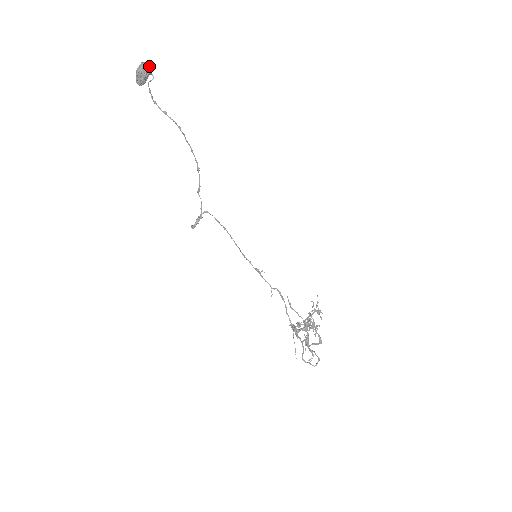
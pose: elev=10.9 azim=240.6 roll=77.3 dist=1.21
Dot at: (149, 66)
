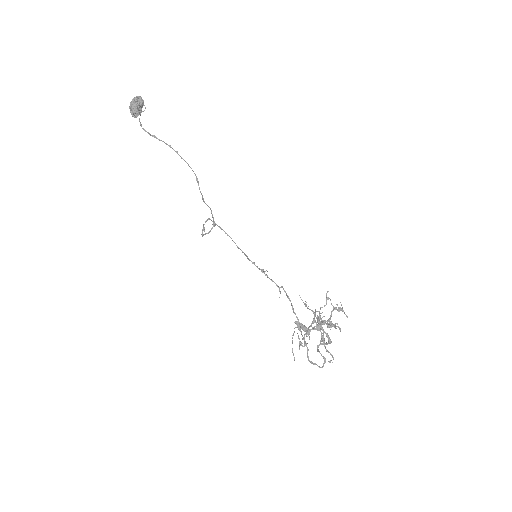
Dot at: (140, 99)
